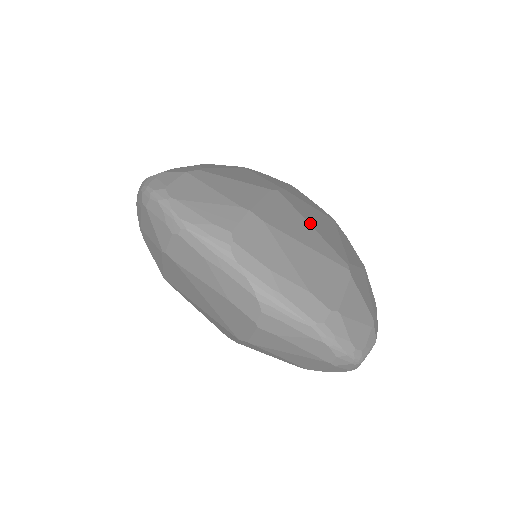
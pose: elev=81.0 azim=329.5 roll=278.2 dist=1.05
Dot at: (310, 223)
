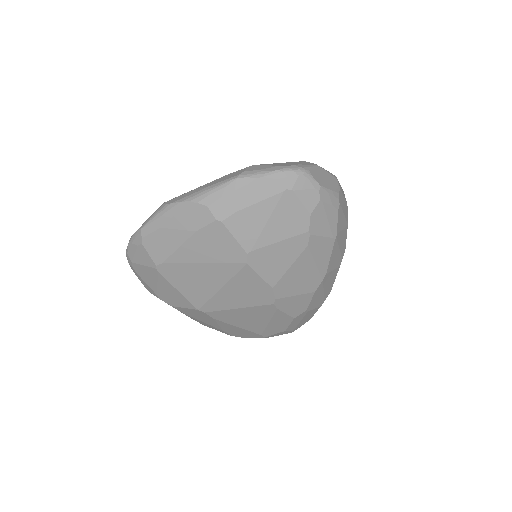
Dot at: occluded
